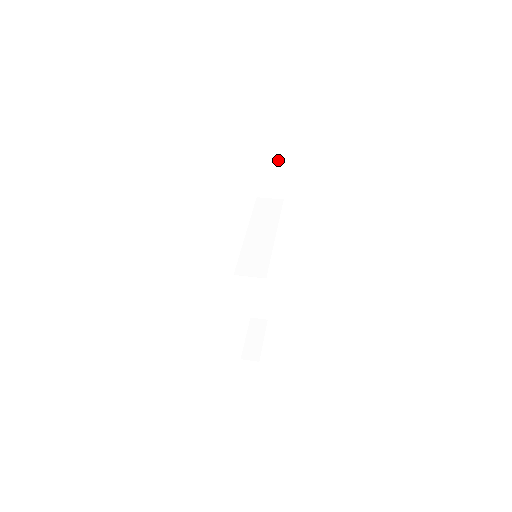
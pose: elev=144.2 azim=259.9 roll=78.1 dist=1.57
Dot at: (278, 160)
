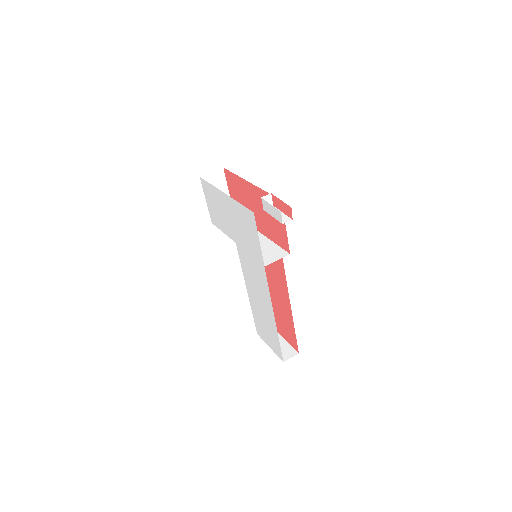
Dot at: (220, 179)
